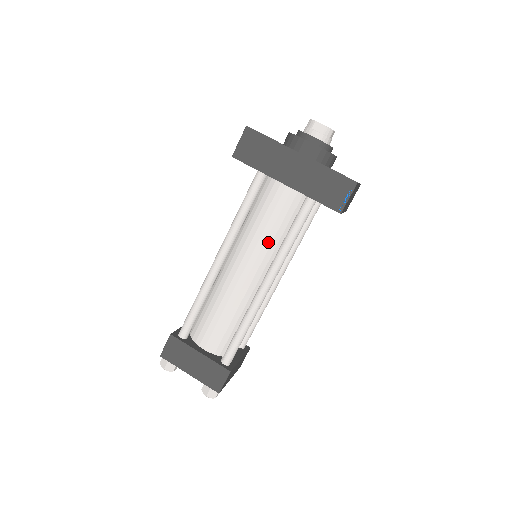
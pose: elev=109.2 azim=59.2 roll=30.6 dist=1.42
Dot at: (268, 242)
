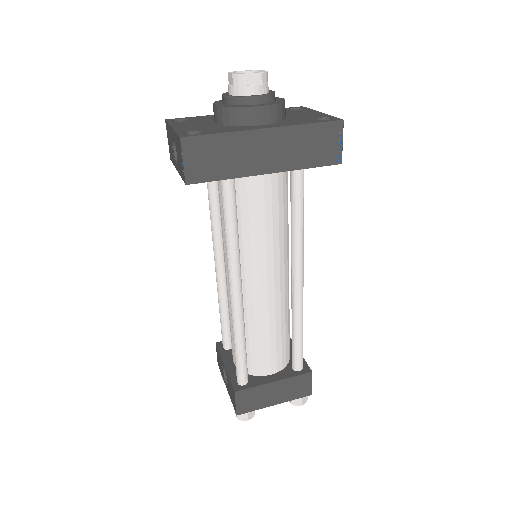
Dot at: (276, 240)
